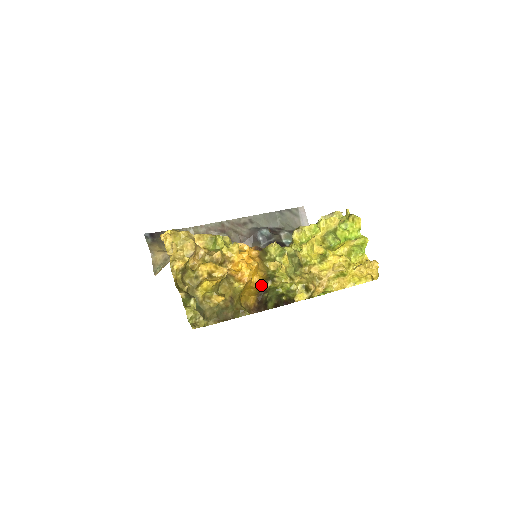
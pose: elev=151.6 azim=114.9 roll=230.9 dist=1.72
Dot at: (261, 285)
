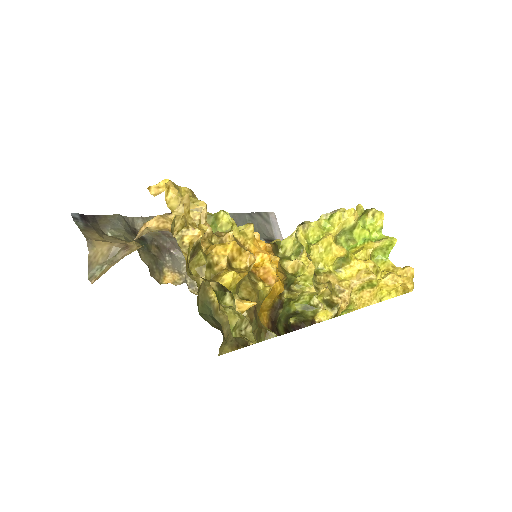
Dot at: occluded
